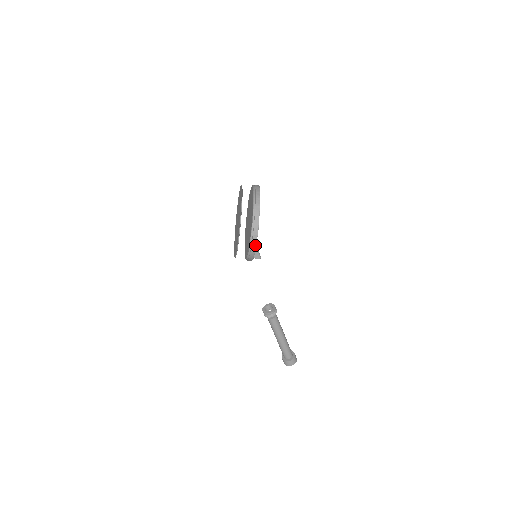
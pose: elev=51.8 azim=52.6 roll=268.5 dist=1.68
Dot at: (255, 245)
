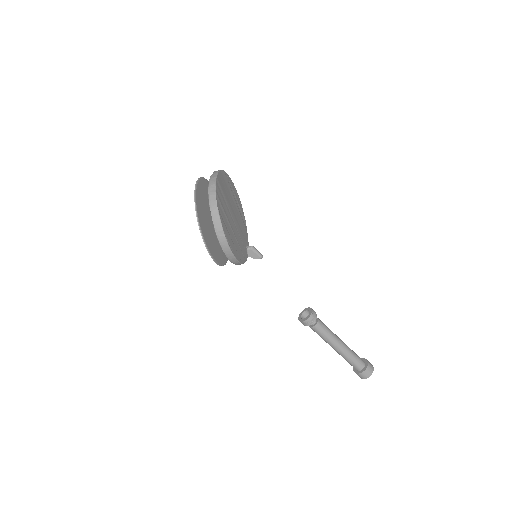
Dot at: (226, 244)
